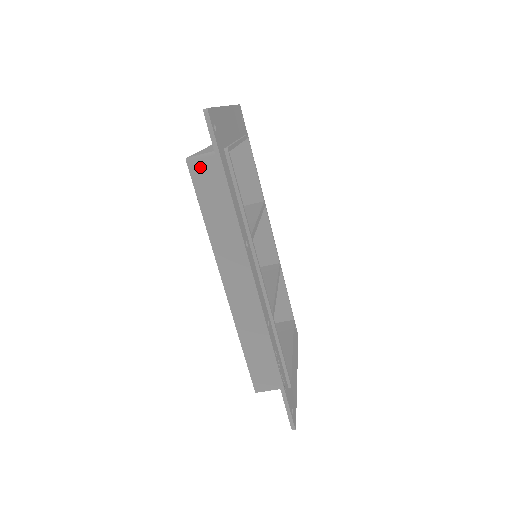
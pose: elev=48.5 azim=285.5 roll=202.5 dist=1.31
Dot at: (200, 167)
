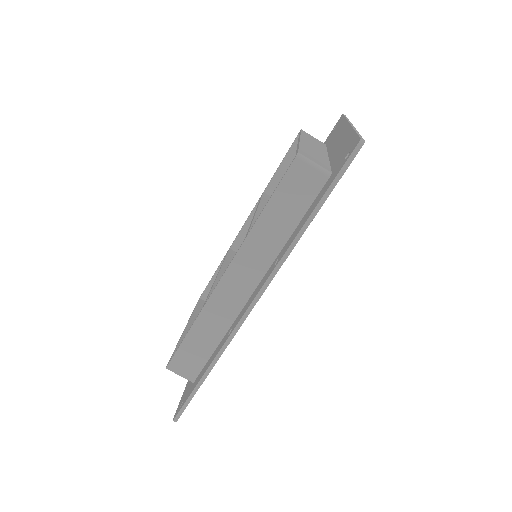
Dot at: (303, 171)
